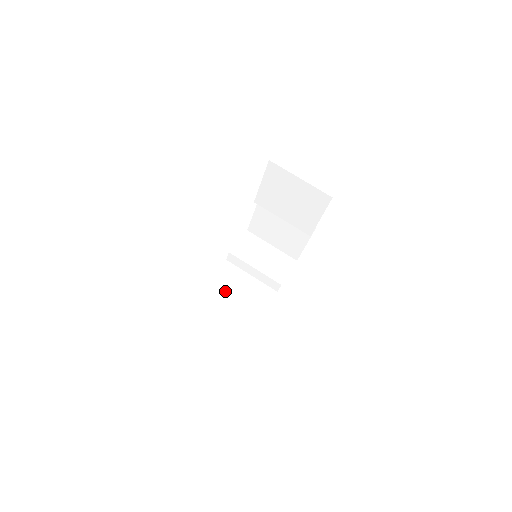
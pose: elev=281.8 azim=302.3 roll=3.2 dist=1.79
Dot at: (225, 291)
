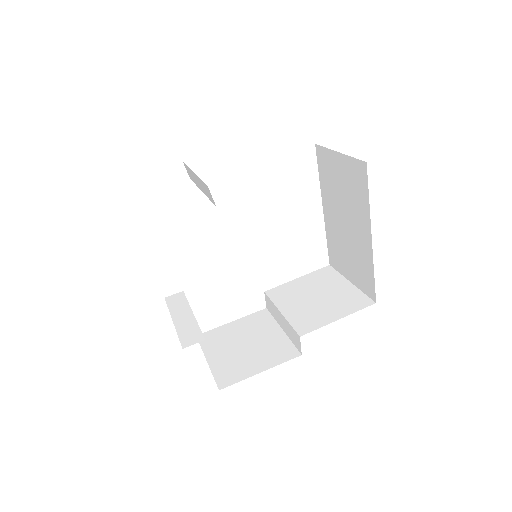
Dot at: occluded
